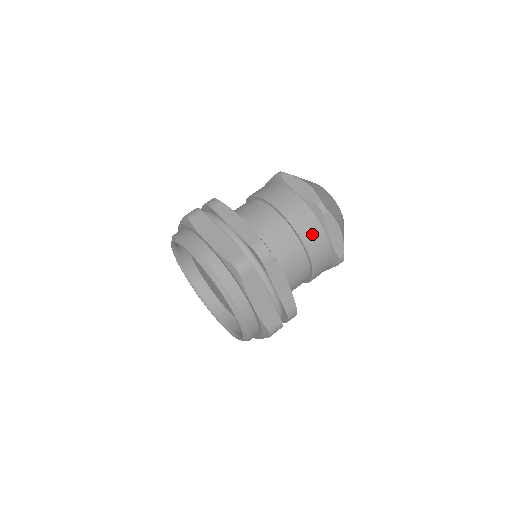
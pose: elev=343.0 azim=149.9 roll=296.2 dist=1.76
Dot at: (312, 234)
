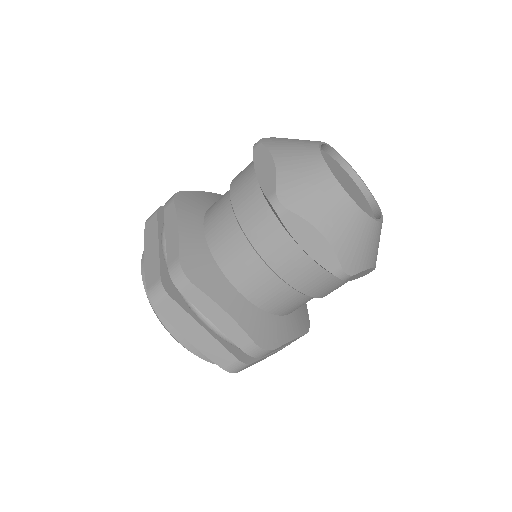
Dot at: (327, 289)
